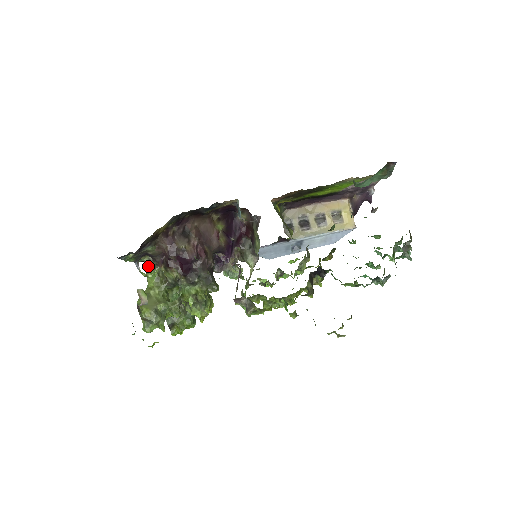
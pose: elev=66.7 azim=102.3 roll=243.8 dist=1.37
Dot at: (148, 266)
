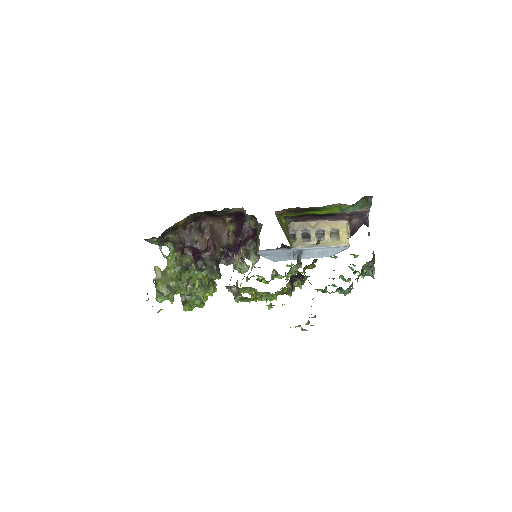
Dot at: (169, 250)
